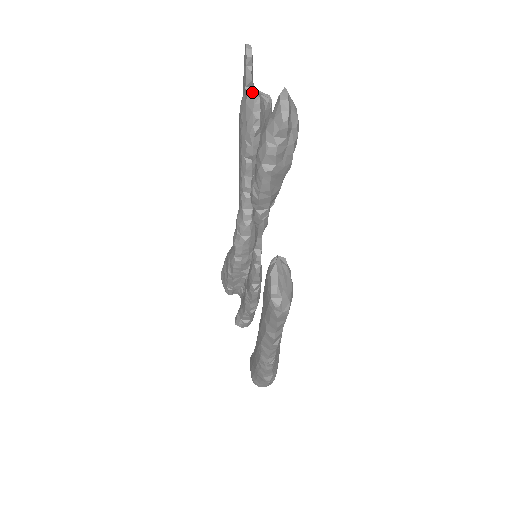
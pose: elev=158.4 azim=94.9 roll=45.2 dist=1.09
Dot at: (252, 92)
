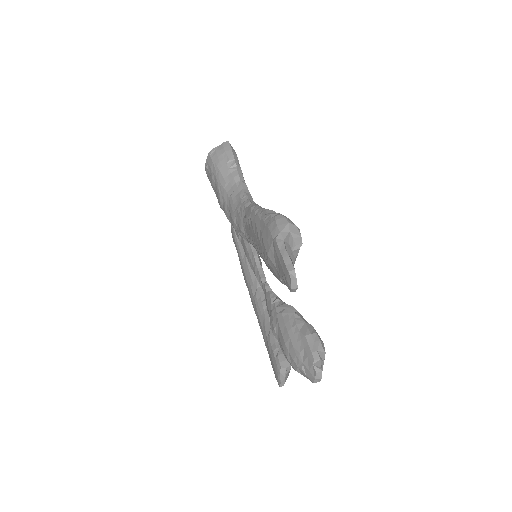
Dot at: occluded
